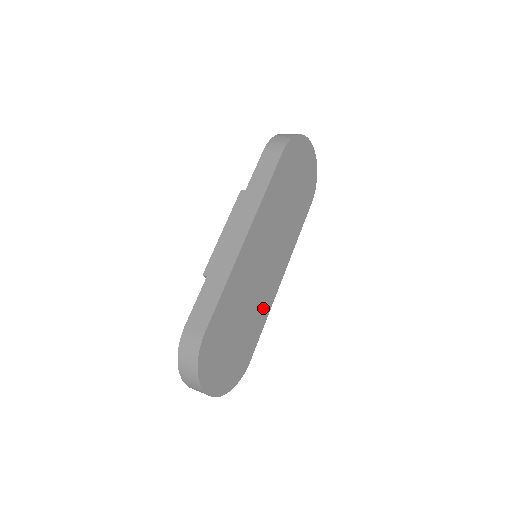
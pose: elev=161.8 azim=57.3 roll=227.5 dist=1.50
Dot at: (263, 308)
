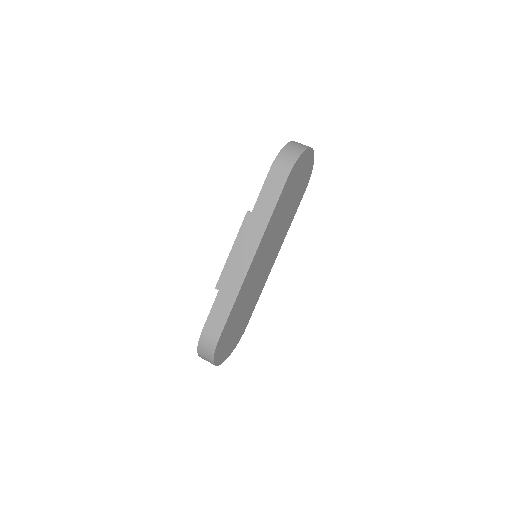
Dot at: (259, 290)
